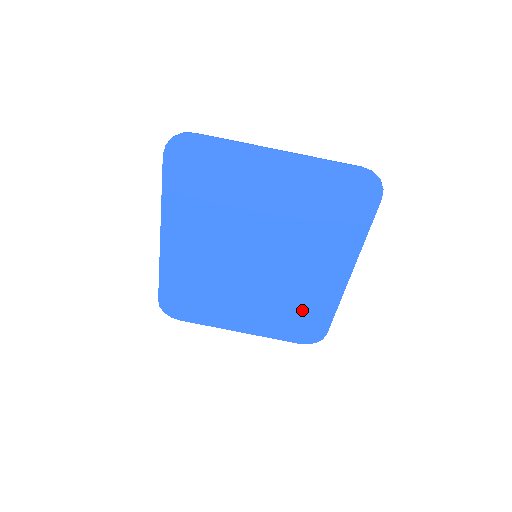
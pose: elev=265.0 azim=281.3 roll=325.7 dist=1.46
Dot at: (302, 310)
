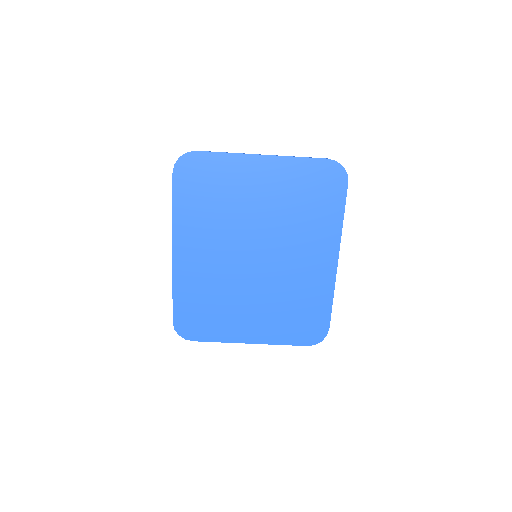
Dot at: (303, 306)
